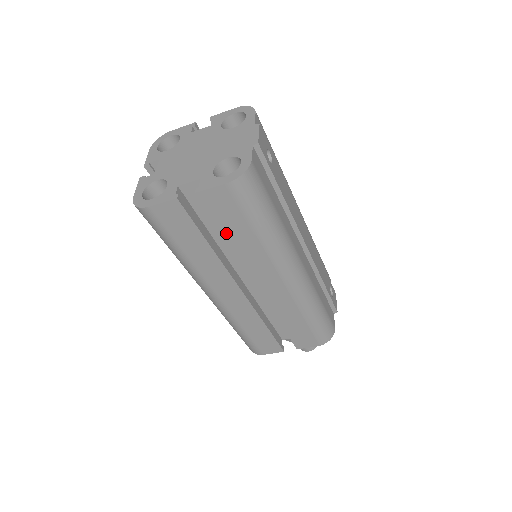
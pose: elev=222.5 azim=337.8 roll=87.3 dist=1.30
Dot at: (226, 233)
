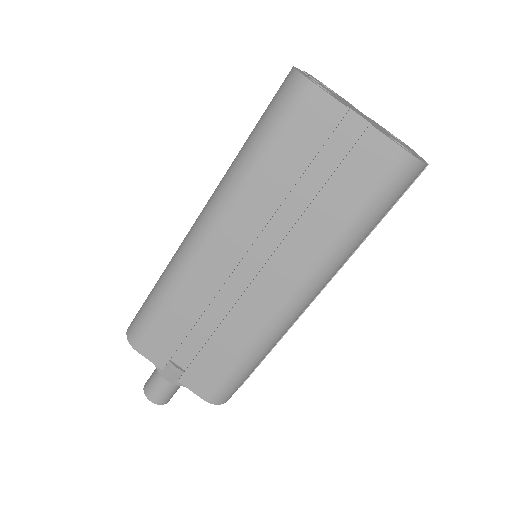
Dot at: (328, 191)
